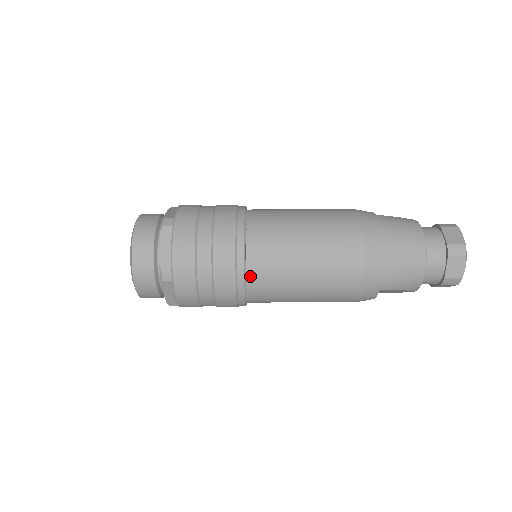
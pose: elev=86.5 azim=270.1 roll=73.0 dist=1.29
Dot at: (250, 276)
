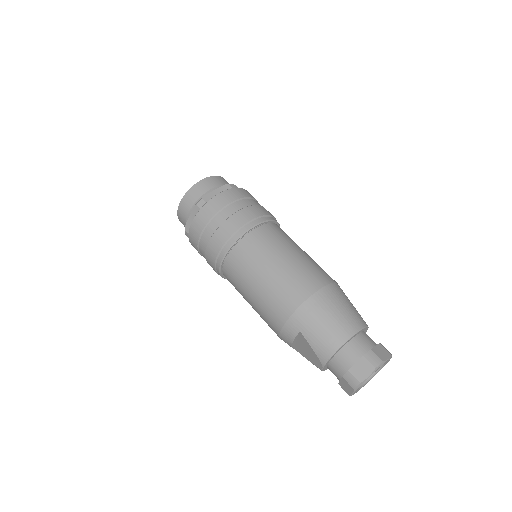
Dot at: (239, 245)
